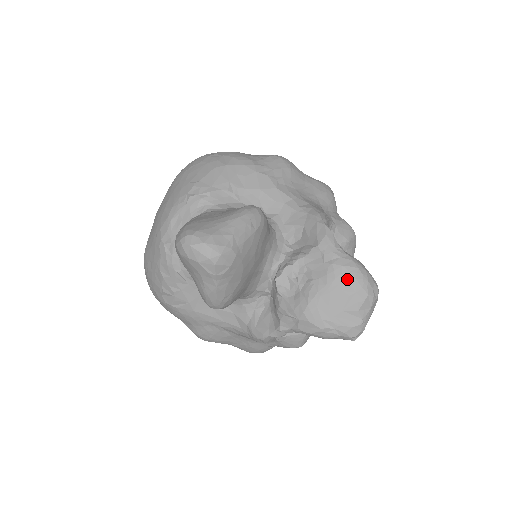
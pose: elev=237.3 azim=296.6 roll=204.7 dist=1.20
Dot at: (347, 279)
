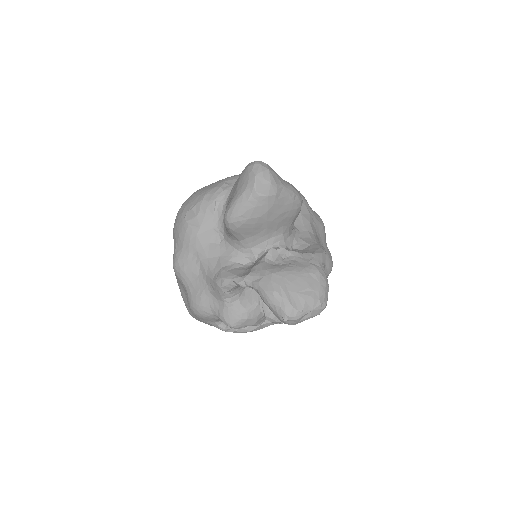
Dot at: (315, 279)
